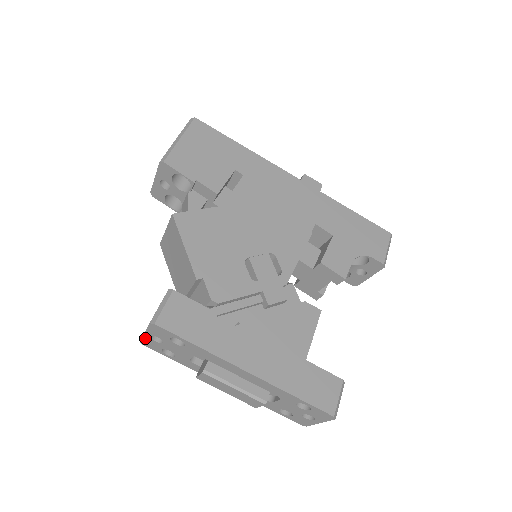
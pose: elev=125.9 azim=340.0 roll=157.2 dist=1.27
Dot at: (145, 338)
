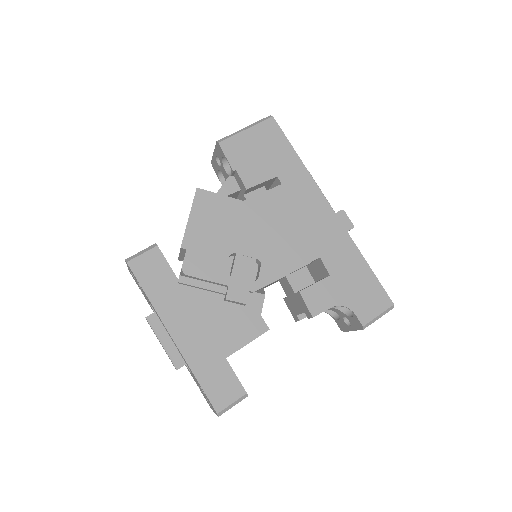
Dot at: occluded
